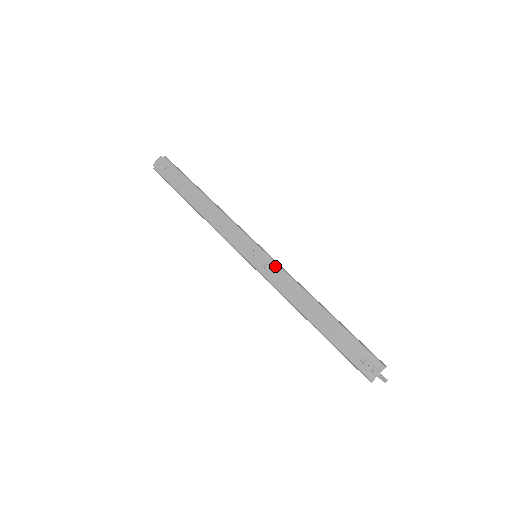
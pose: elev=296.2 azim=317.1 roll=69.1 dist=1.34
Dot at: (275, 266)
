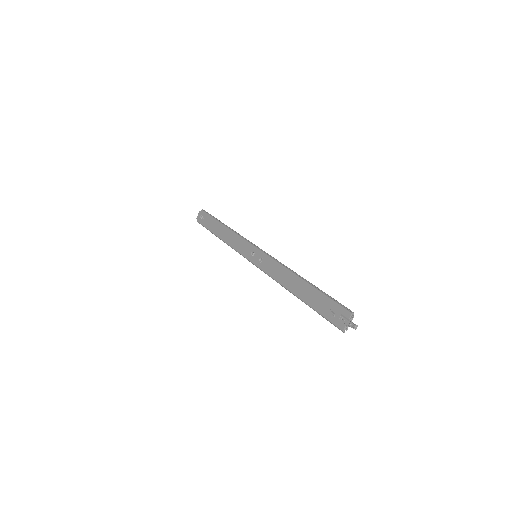
Dot at: (267, 258)
